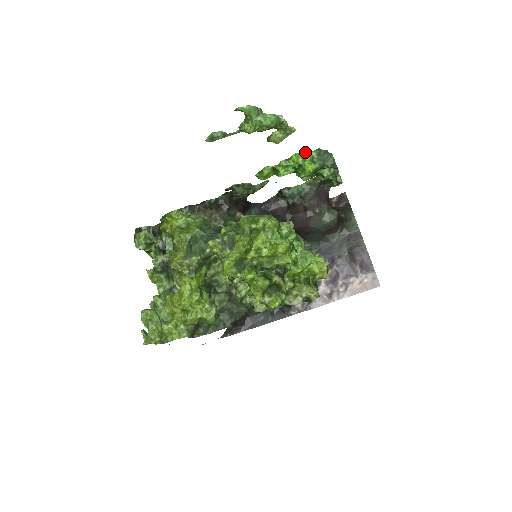
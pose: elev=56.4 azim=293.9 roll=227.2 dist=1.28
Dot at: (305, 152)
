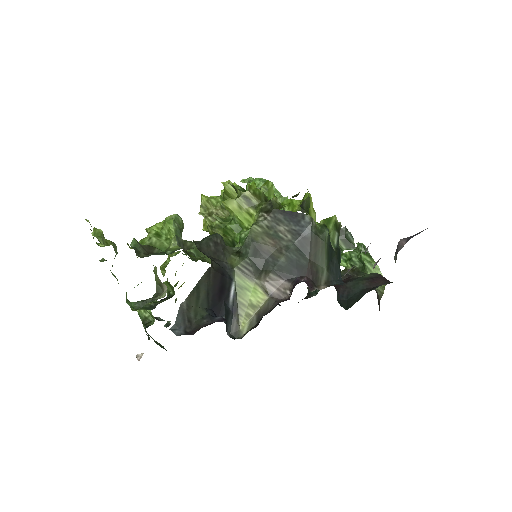
Dot at: occluded
